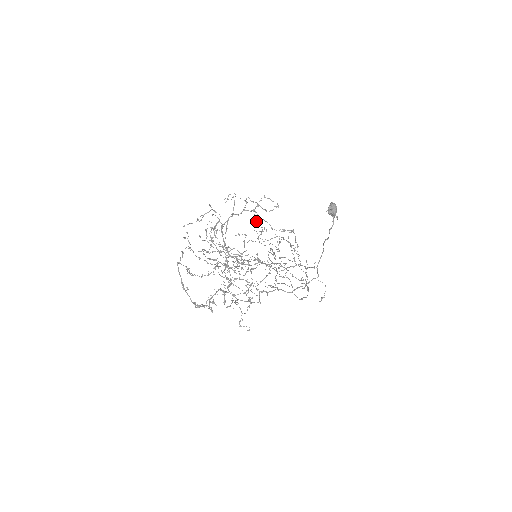
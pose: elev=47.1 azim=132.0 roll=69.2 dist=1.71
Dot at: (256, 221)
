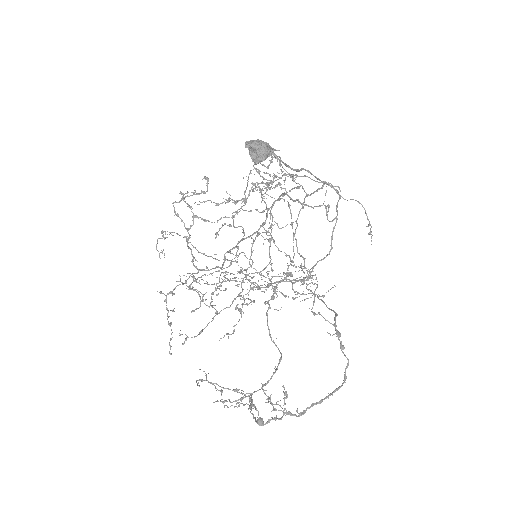
Dot at: (211, 202)
